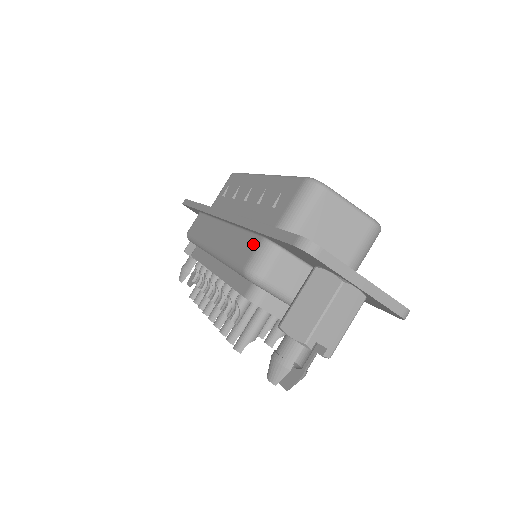
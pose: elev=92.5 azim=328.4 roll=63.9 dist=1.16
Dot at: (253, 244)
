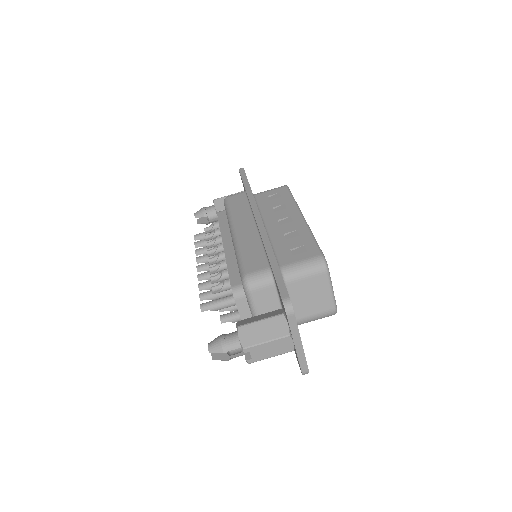
Dot at: (262, 265)
